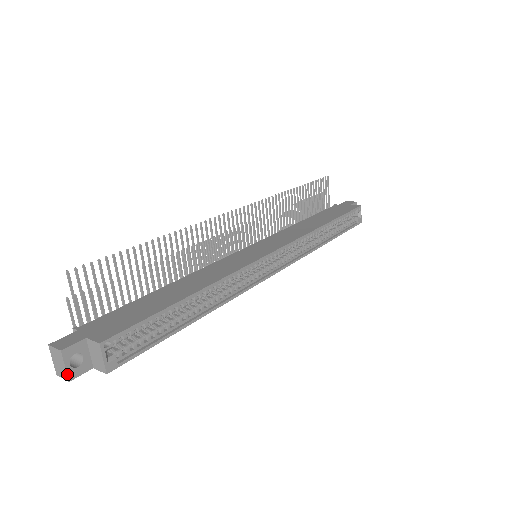
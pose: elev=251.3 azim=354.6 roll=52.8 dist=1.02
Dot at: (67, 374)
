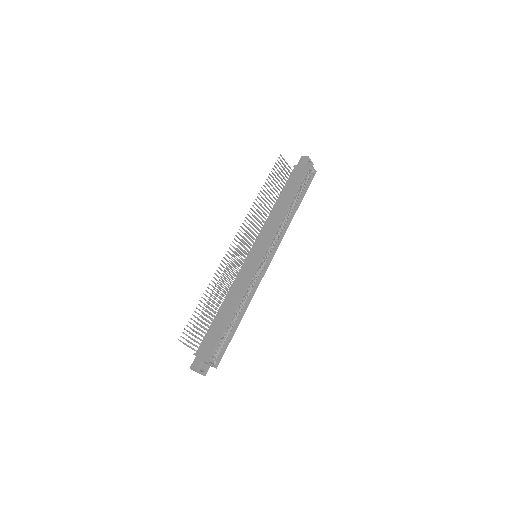
Dot at: (203, 375)
